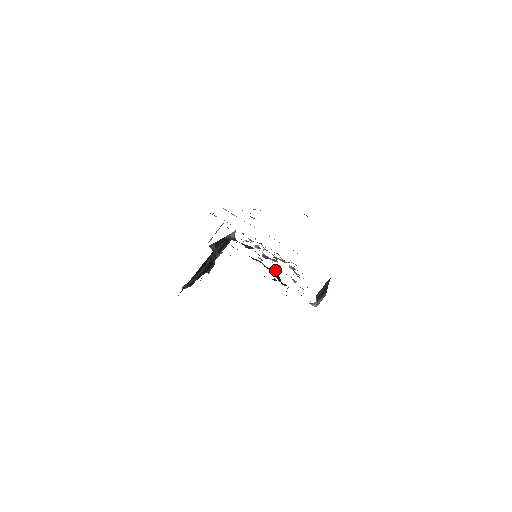
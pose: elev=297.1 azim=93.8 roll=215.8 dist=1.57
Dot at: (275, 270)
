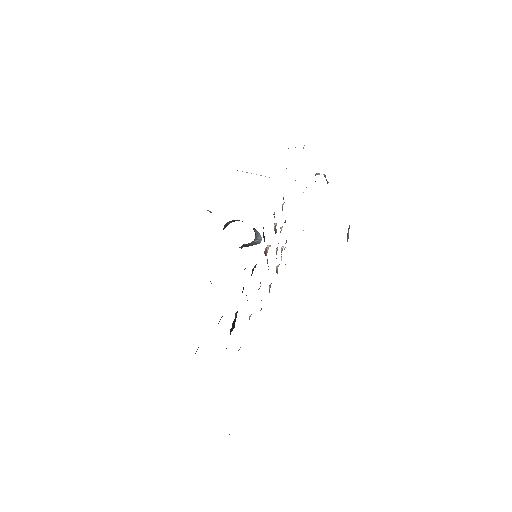
Dot at: occluded
